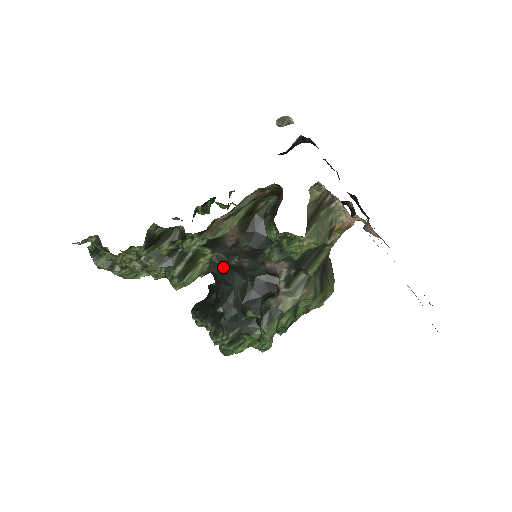
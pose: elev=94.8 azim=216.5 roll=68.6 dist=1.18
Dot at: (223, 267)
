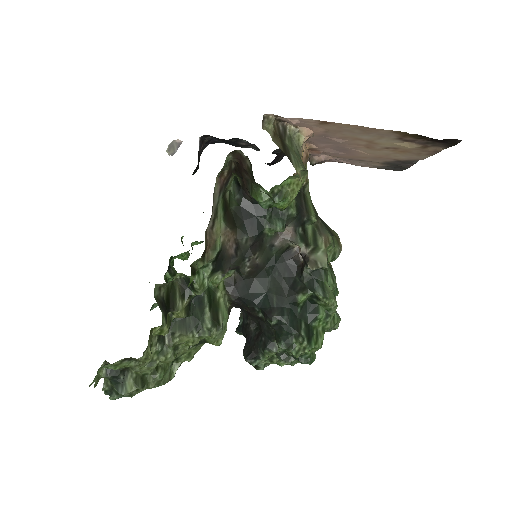
Dot at: (241, 284)
